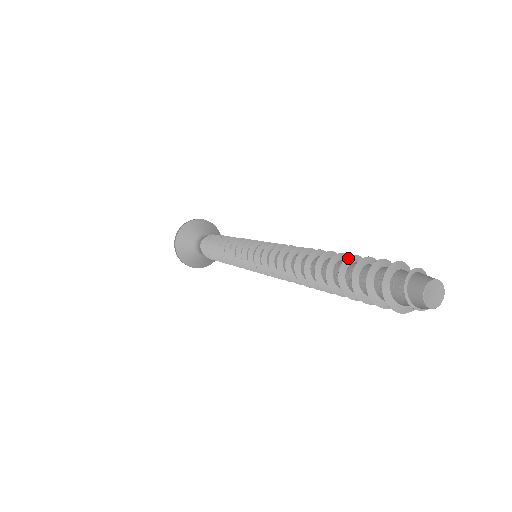
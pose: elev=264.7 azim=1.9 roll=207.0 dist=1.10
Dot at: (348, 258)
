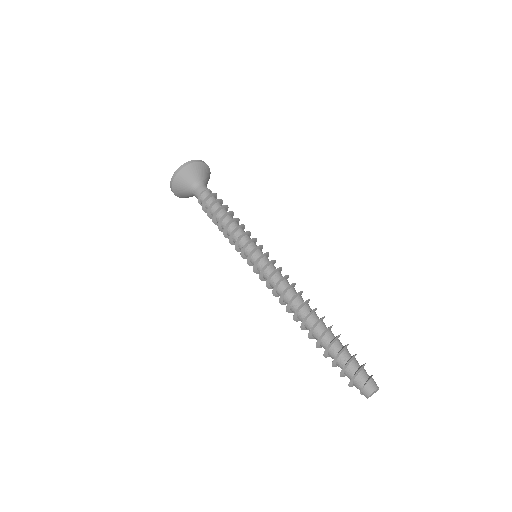
Dot at: (338, 336)
